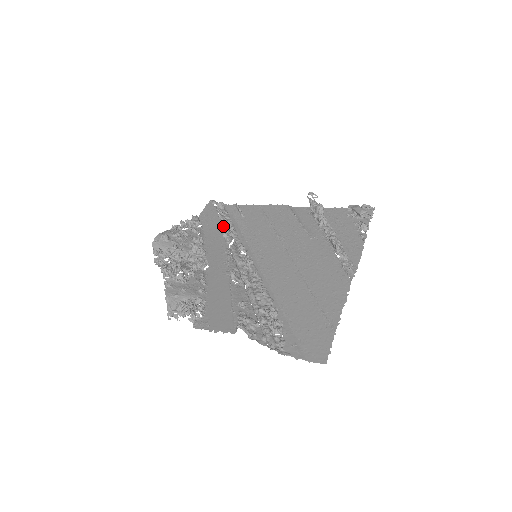
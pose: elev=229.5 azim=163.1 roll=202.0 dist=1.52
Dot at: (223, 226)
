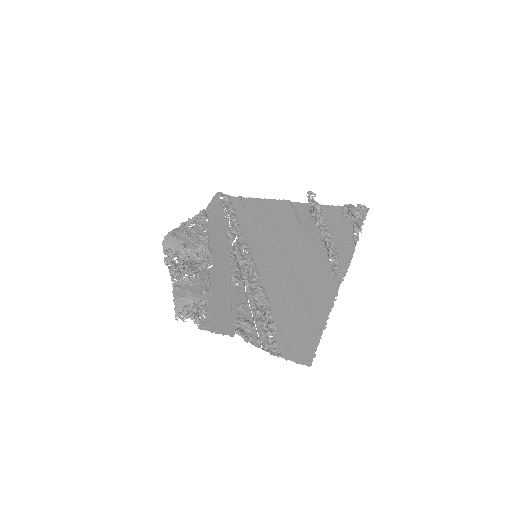
Dot at: (228, 222)
